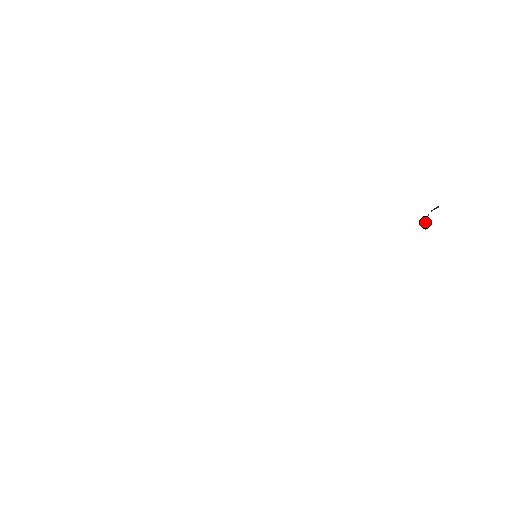
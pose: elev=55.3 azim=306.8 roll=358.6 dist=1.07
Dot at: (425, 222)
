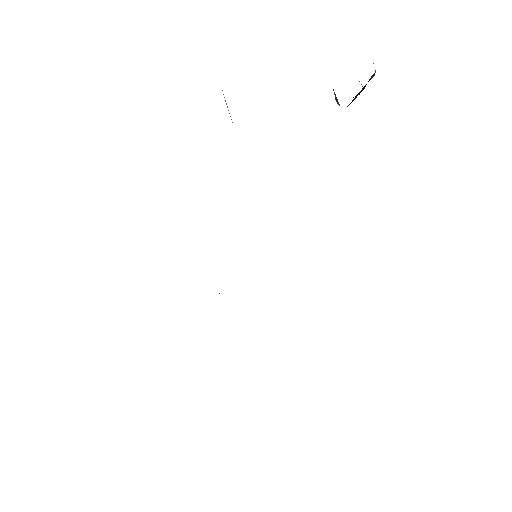
Dot at: (336, 100)
